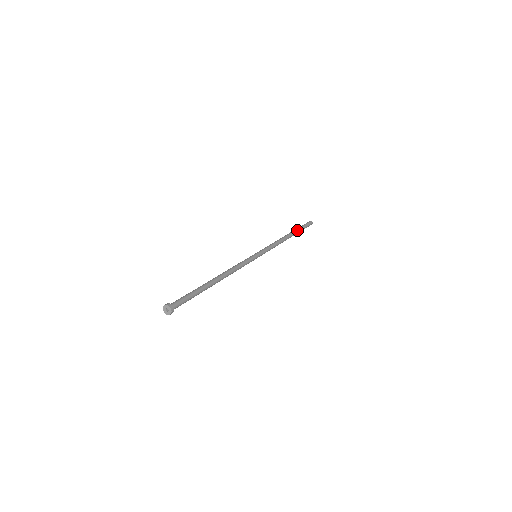
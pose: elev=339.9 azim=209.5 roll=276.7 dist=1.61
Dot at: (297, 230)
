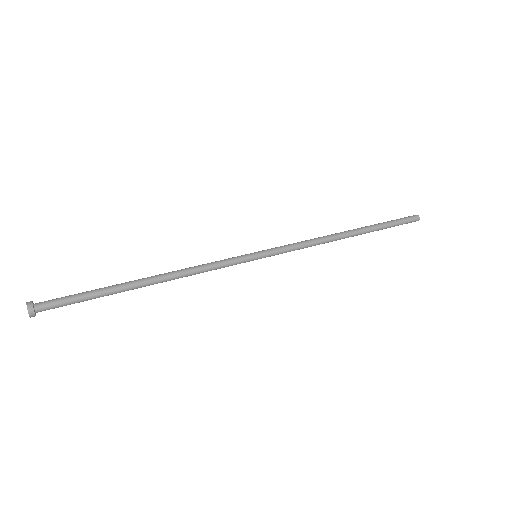
Dot at: (374, 230)
